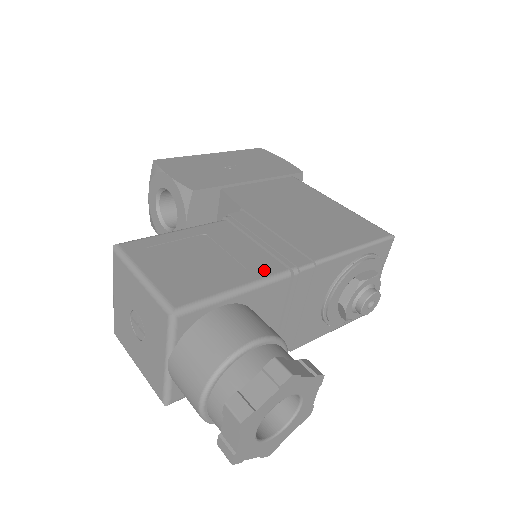
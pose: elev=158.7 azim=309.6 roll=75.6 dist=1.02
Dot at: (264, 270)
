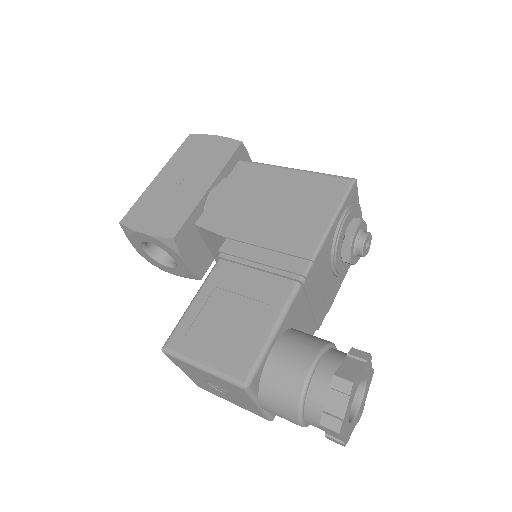
Dot at: (280, 296)
